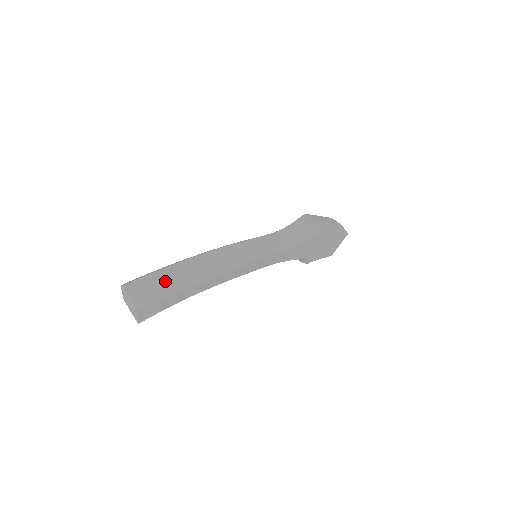
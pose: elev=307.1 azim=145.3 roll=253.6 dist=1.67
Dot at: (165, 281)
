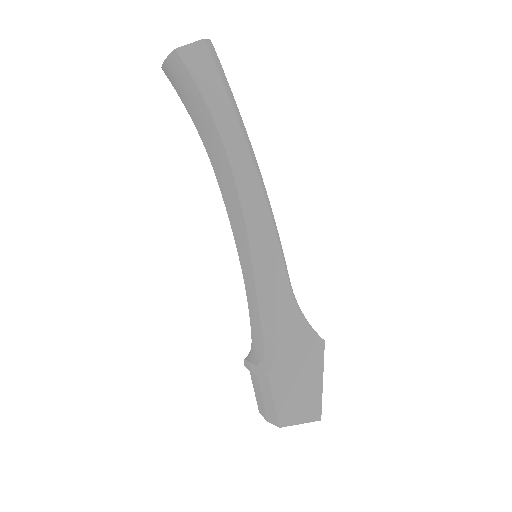
Dot at: occluded
